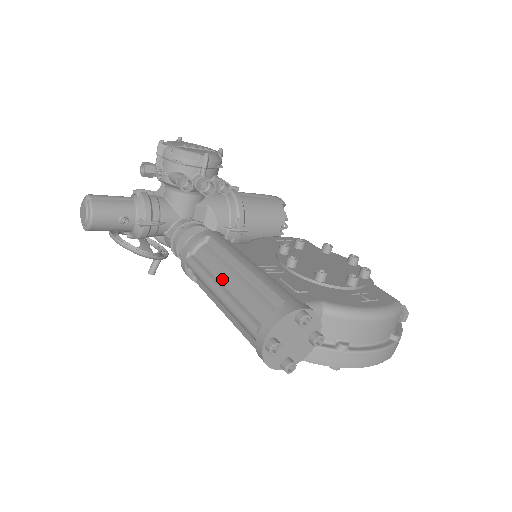
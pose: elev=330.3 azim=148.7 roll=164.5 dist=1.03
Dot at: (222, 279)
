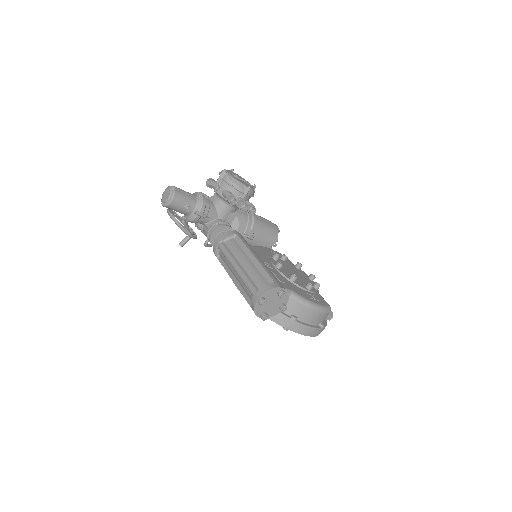
Dot at: (240, 261)
